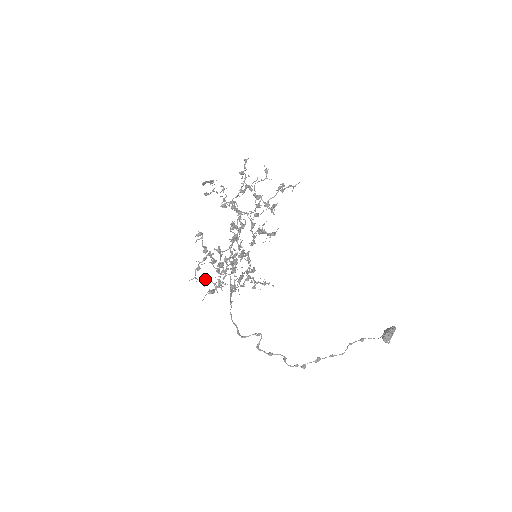
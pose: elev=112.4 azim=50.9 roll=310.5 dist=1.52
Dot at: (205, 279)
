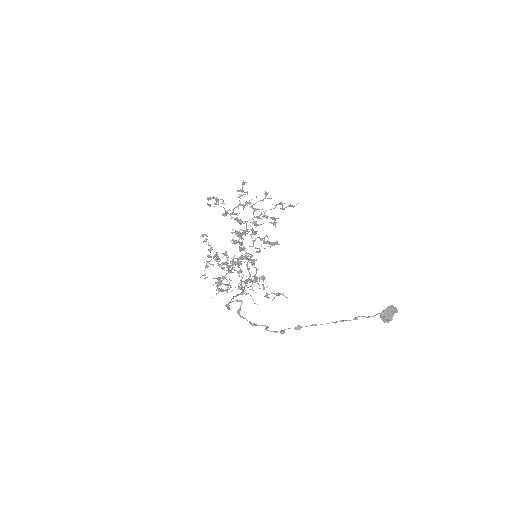
Dot at: (214, 278)
